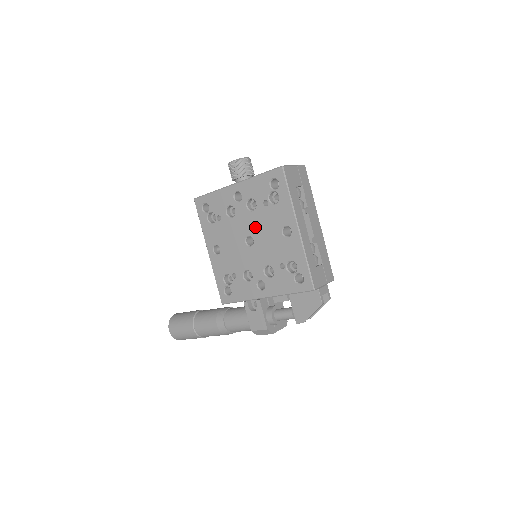
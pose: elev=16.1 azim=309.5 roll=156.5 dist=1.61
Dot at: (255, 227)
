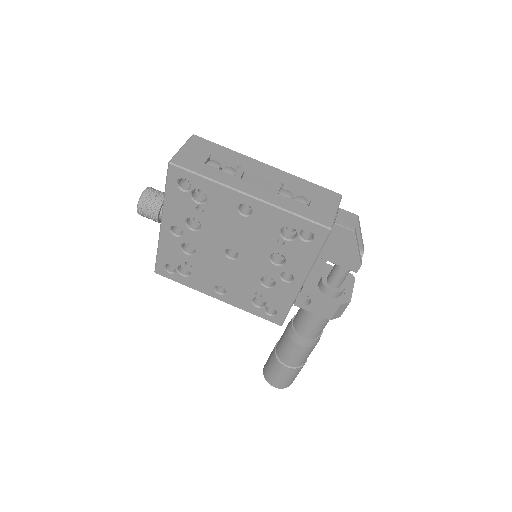
Dot at: (219, 238)
